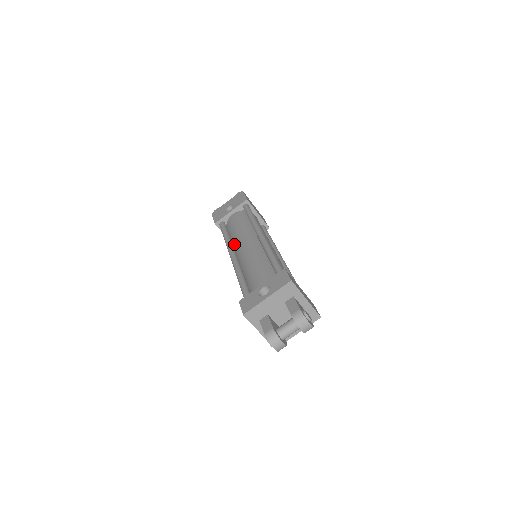
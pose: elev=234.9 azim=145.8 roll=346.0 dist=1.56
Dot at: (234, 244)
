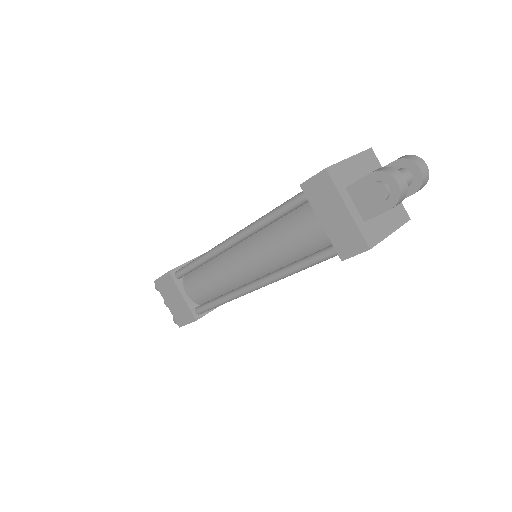
Dot at: occluded
